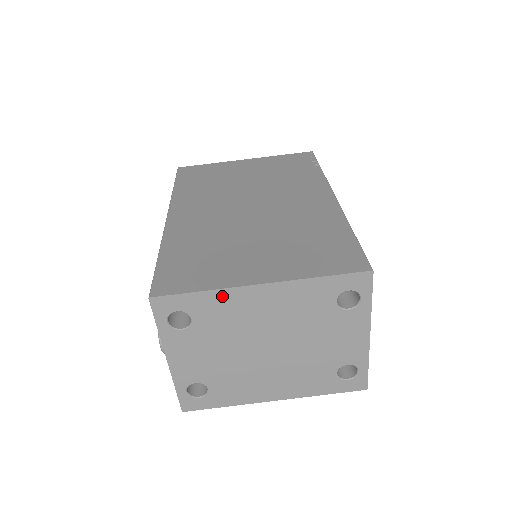
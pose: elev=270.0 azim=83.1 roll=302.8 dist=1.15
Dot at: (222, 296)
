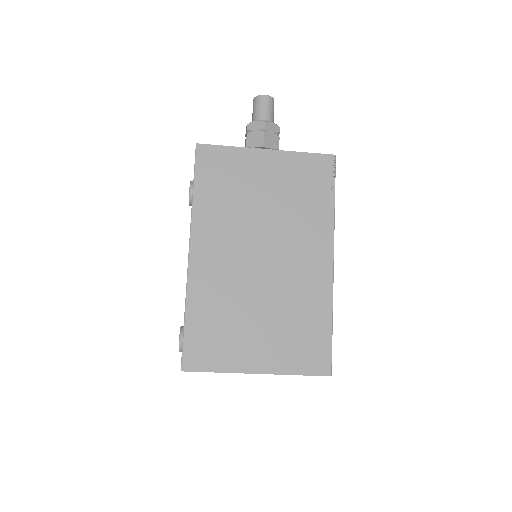
Dot at: (230, 372)
